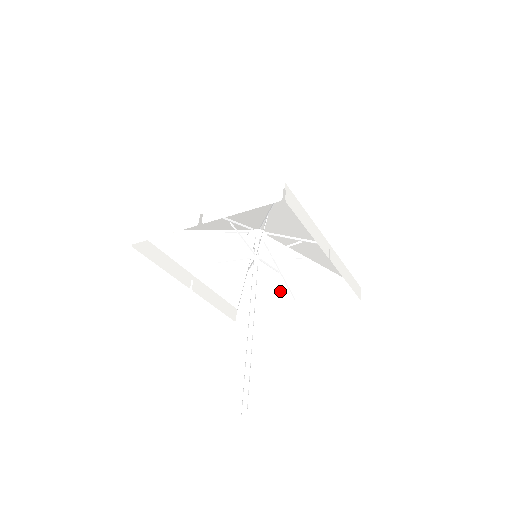
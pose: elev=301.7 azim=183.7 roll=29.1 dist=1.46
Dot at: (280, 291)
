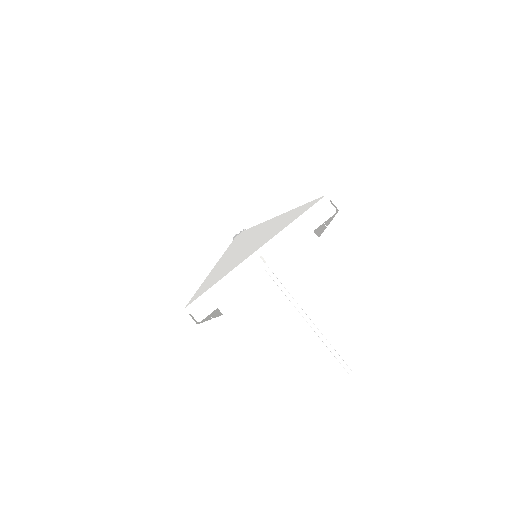
Dot at: occluded
